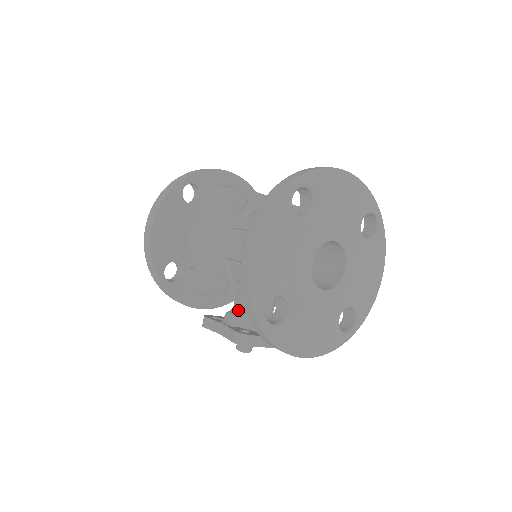
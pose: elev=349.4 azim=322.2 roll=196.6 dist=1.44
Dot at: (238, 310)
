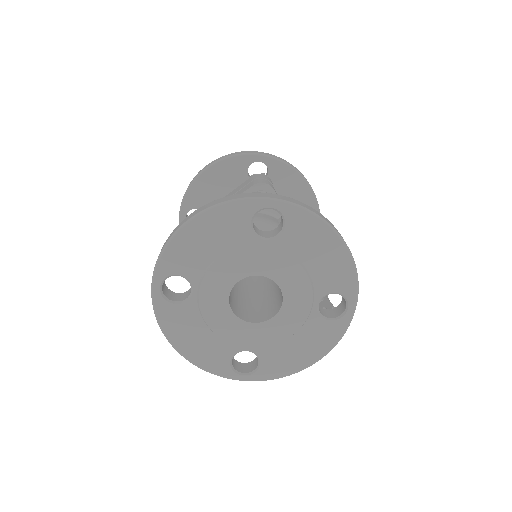
Dot at: occluded
